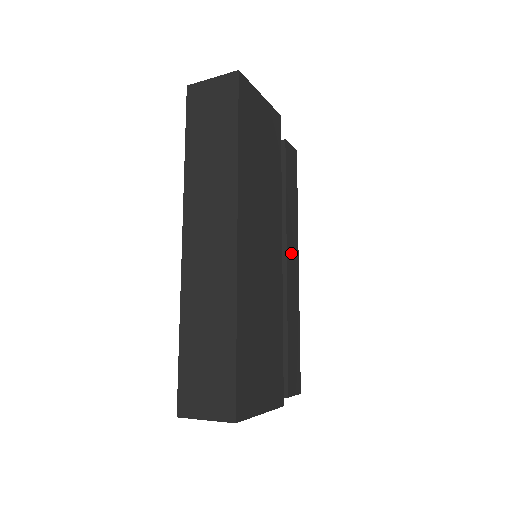
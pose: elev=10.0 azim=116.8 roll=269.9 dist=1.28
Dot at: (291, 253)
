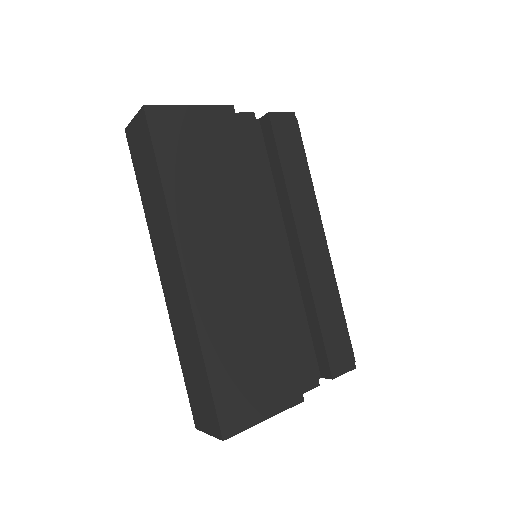
Dot at: (307, 232)
